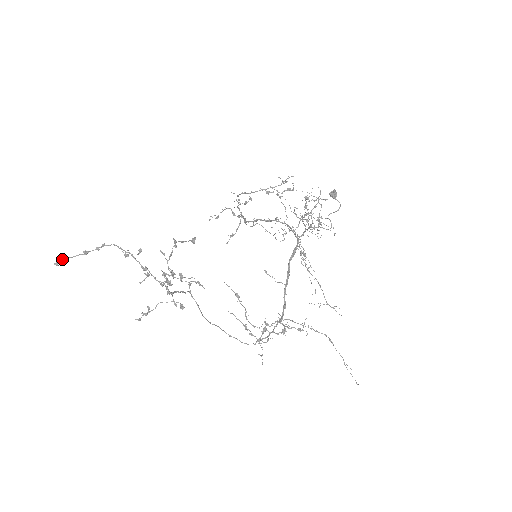
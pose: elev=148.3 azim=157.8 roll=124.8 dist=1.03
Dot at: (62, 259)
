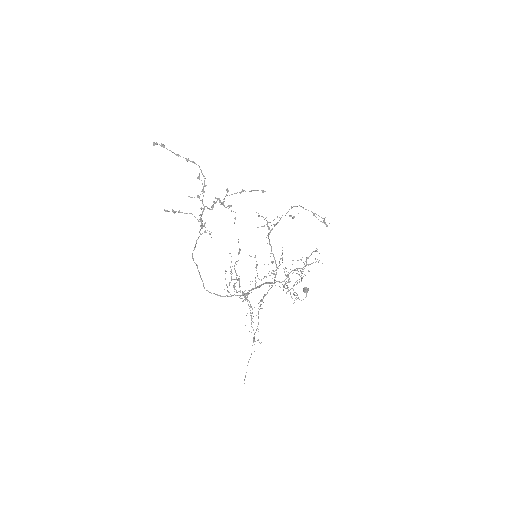
Dot at: (161, 145)
